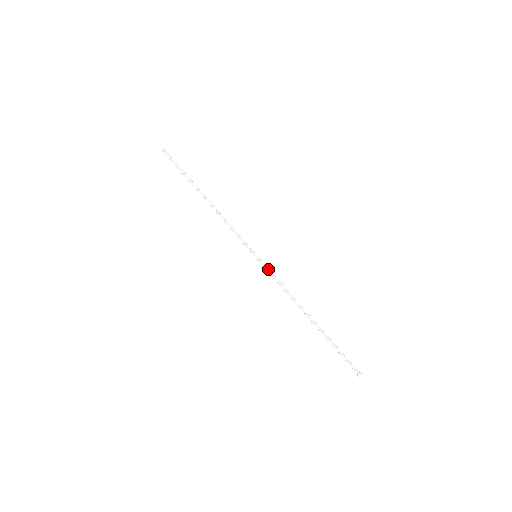
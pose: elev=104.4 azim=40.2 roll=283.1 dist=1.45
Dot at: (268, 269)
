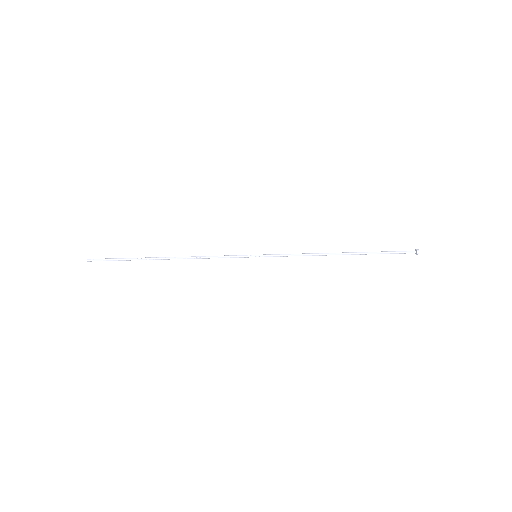
Dot at: (276, 254)
